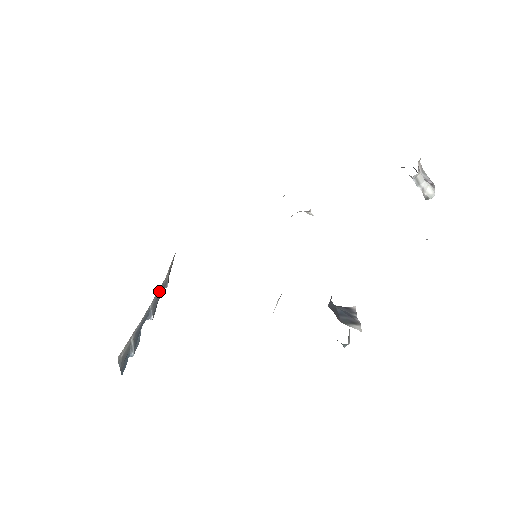
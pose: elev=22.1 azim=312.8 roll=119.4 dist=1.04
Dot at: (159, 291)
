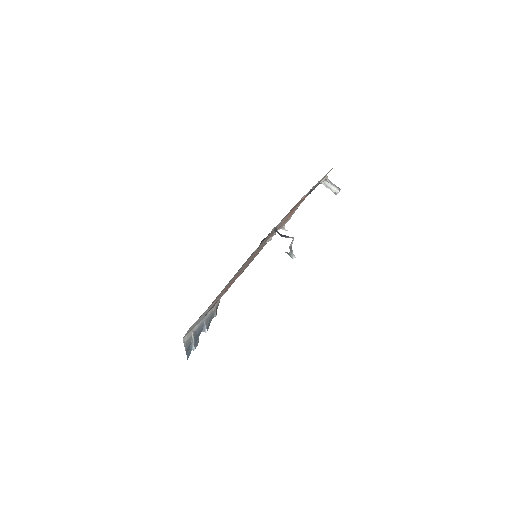
Dot at: (209, 314)
